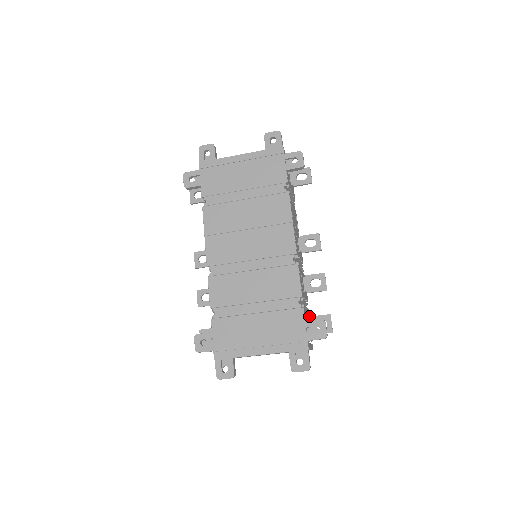
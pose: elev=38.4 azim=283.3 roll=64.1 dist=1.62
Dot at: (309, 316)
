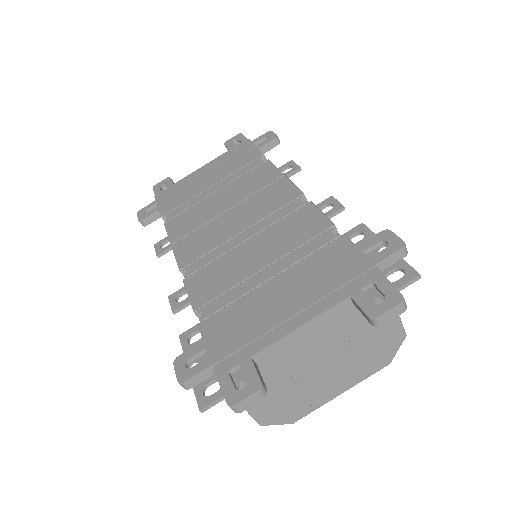
Dot at: occluded
